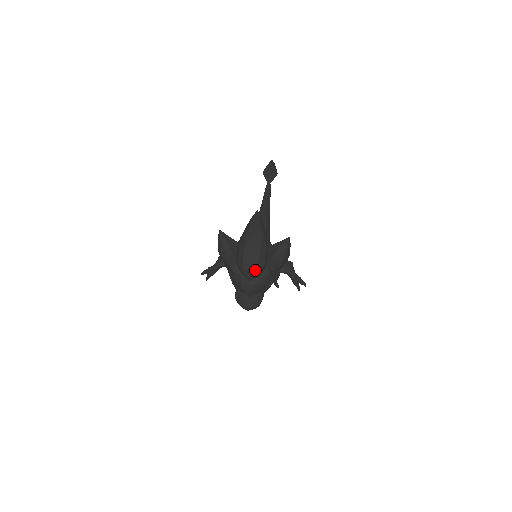
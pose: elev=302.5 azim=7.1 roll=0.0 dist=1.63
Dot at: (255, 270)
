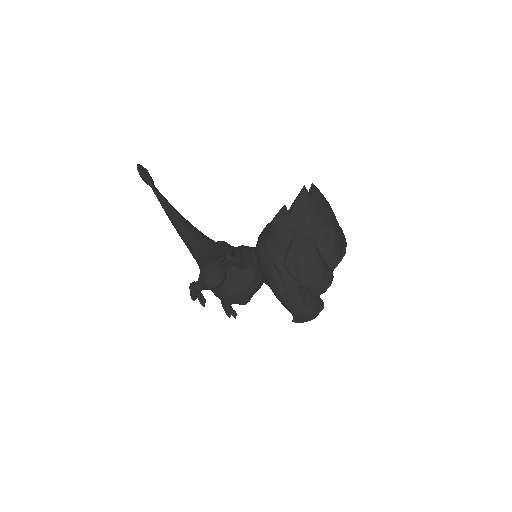
Dot at: occluded
